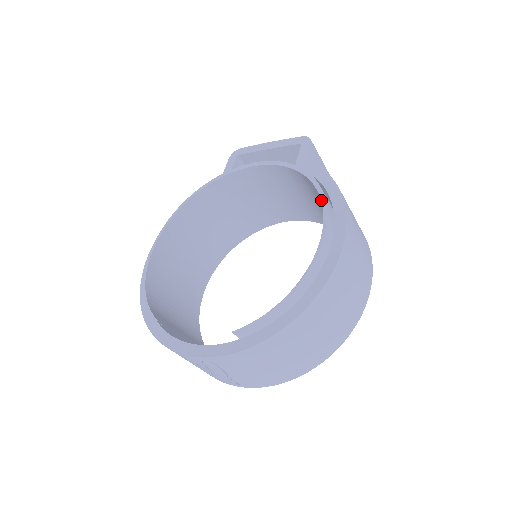
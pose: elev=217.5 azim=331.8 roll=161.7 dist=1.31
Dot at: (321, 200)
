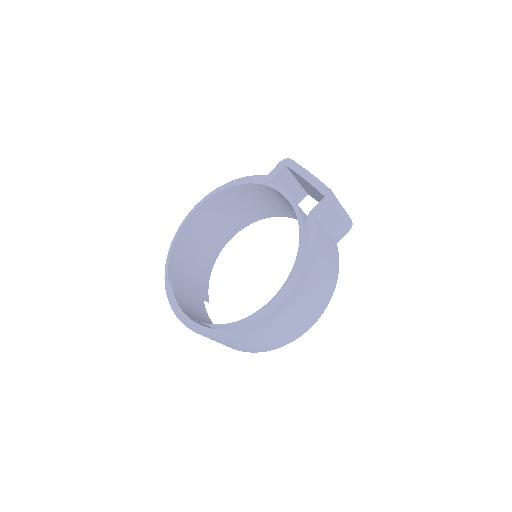
Dot at: (292, 269)
